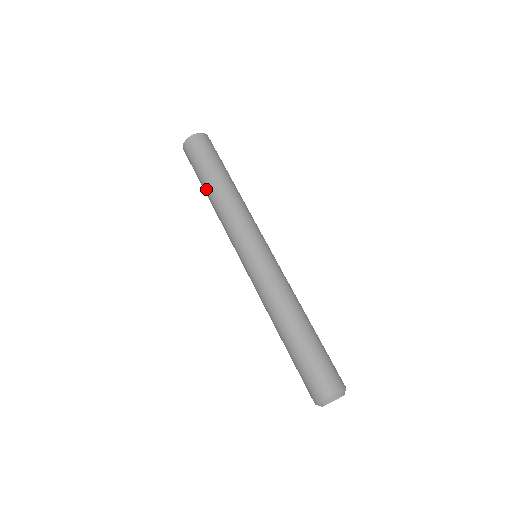
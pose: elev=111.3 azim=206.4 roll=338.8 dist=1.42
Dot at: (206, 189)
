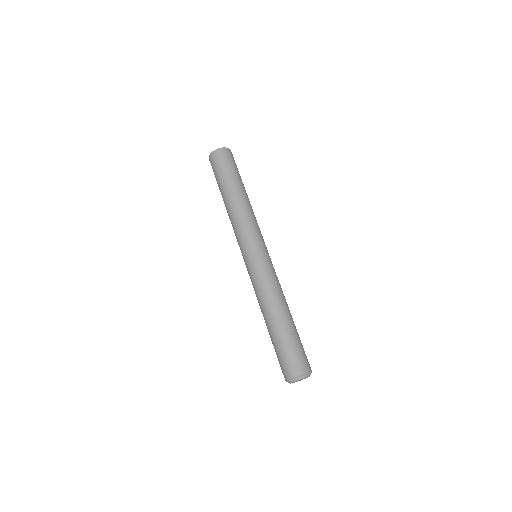
Dot at: (230, 190)
